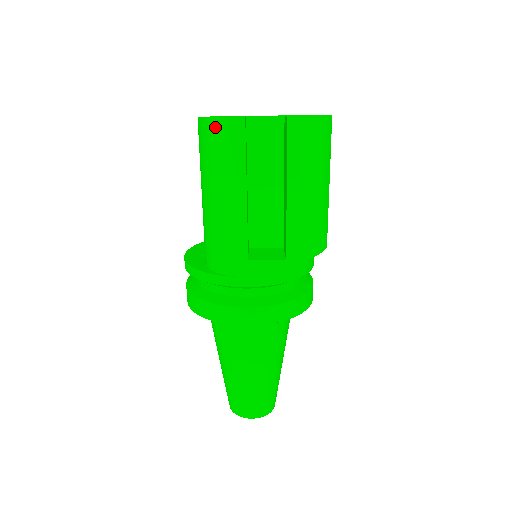
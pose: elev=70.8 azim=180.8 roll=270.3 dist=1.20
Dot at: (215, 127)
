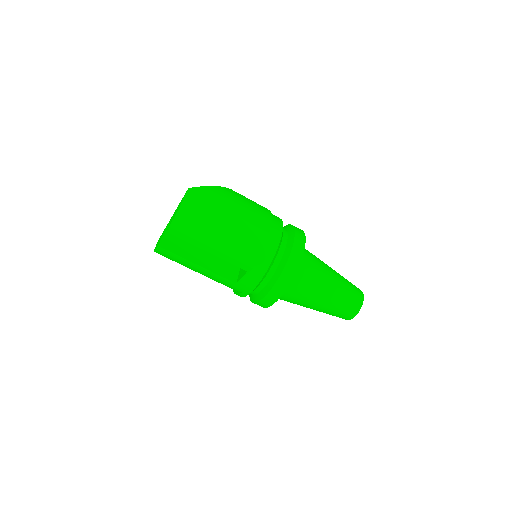
Dot at: occluded
